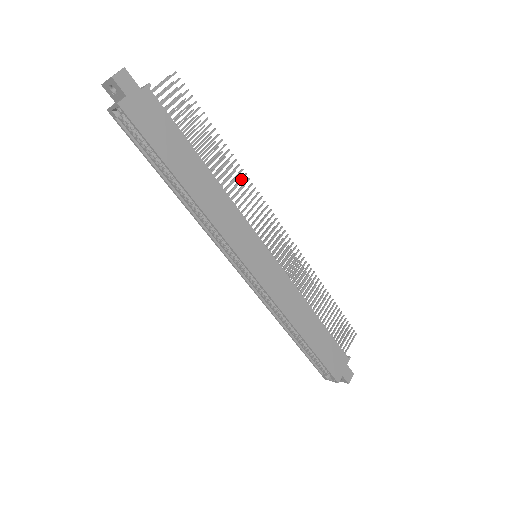
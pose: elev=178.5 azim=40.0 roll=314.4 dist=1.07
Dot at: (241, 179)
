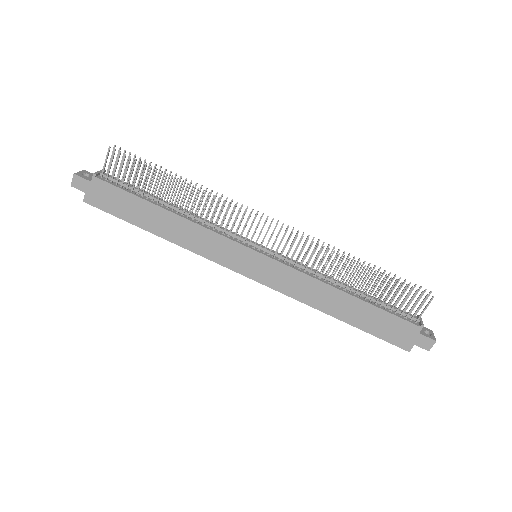
Dot at: (206, 201)
